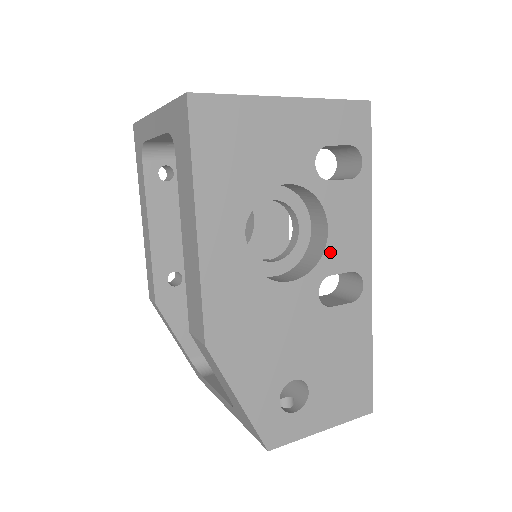
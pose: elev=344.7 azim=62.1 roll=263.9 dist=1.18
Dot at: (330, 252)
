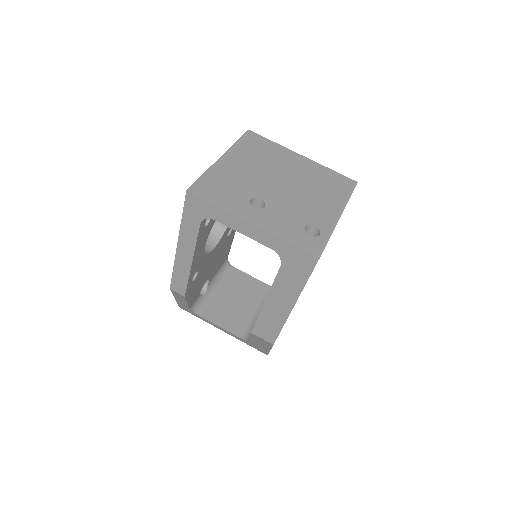
Dot at: occluded
